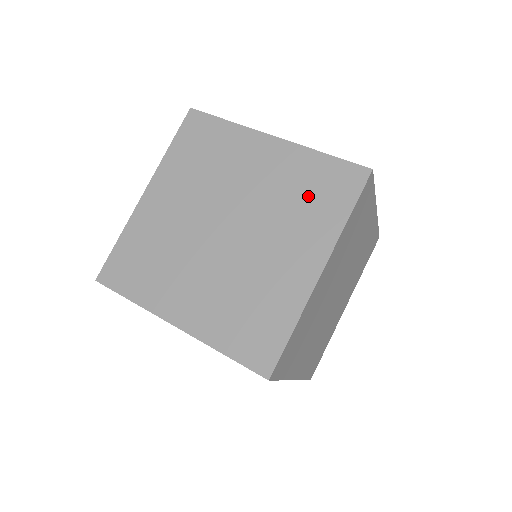
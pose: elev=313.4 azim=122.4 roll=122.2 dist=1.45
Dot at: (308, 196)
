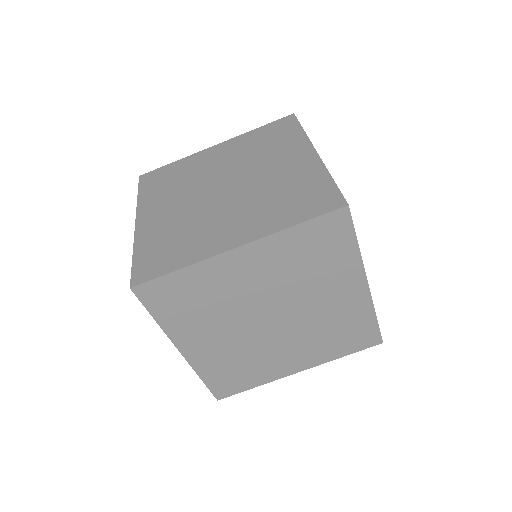
Dot at: (314, 259)
